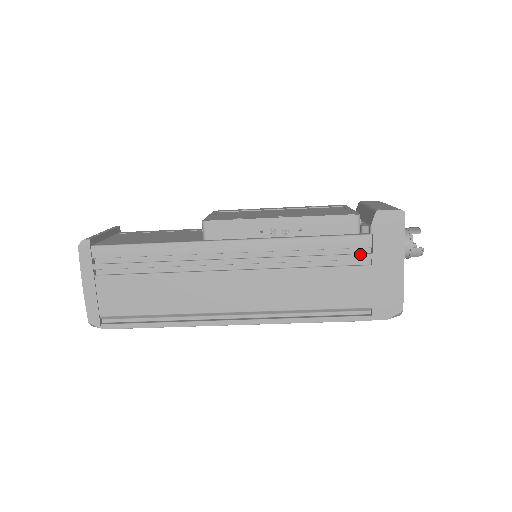
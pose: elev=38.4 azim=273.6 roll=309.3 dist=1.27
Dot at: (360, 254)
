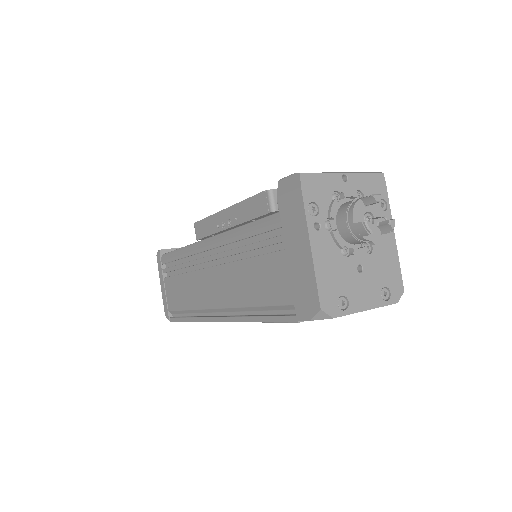
Dot at: (276, 237)
